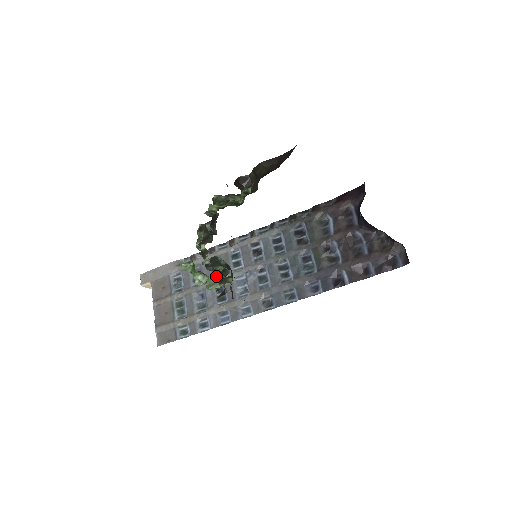
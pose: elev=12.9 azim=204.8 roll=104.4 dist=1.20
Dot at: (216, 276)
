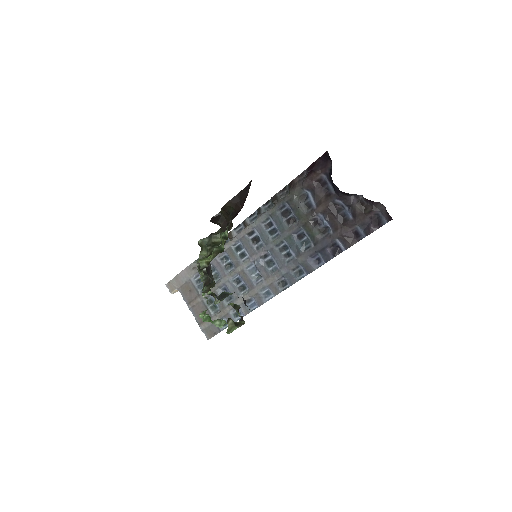
Dot at: (231, 322)
